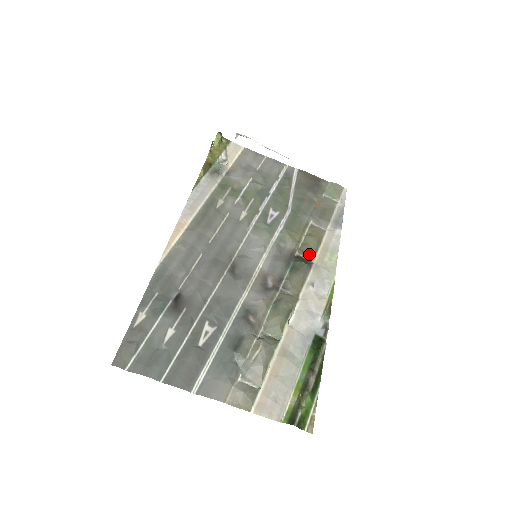
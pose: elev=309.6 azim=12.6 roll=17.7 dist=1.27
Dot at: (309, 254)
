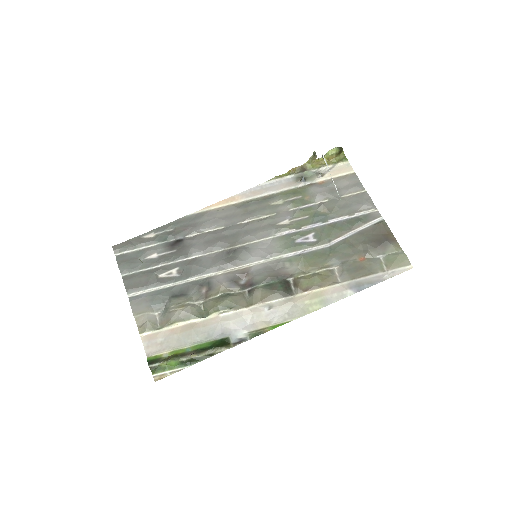
Dot at: (297, 287)
